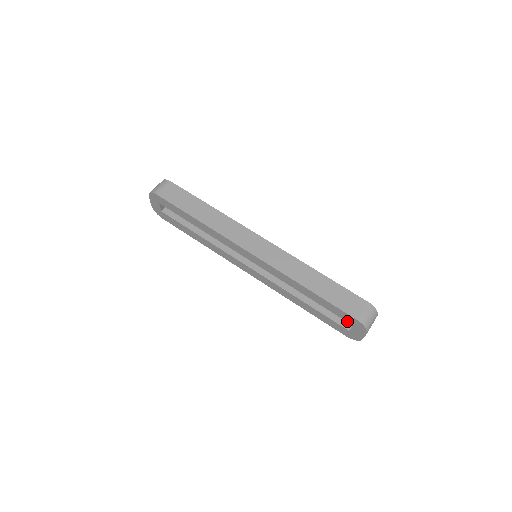
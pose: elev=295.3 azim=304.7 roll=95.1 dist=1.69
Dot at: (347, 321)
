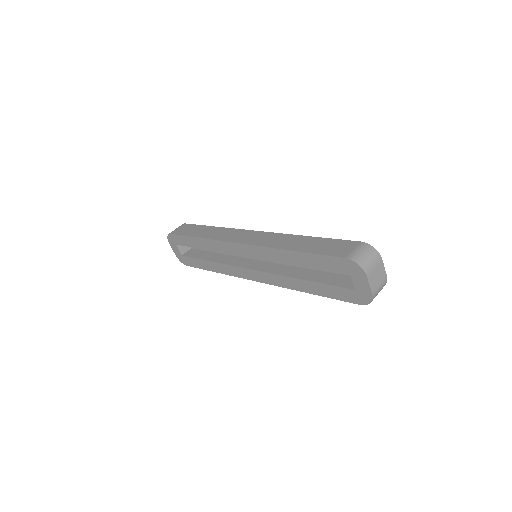
Dot at: (342, 271)
